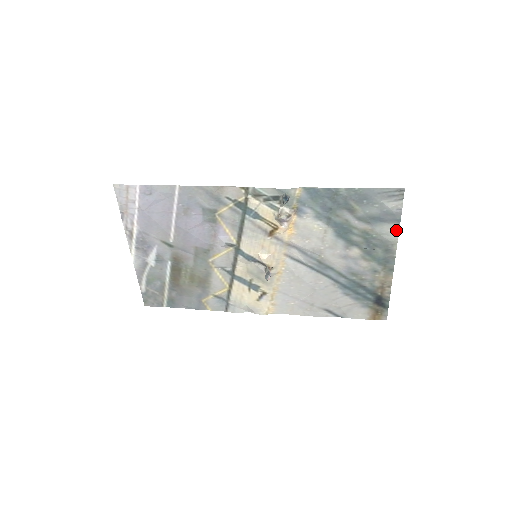
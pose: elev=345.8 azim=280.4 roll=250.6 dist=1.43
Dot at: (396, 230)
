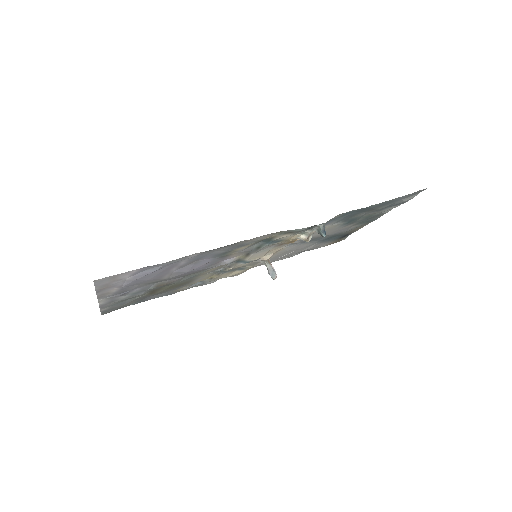
Dot at: occluded
